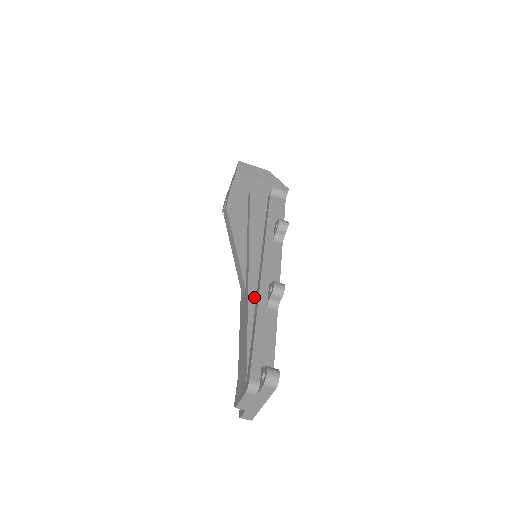
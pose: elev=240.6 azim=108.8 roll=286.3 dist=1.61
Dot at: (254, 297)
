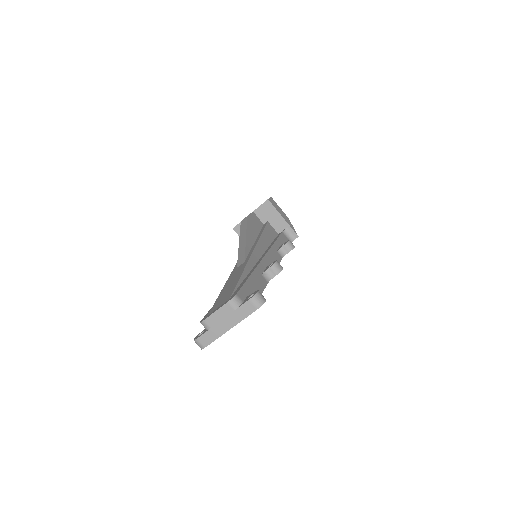
Dot at: (252, 266)
